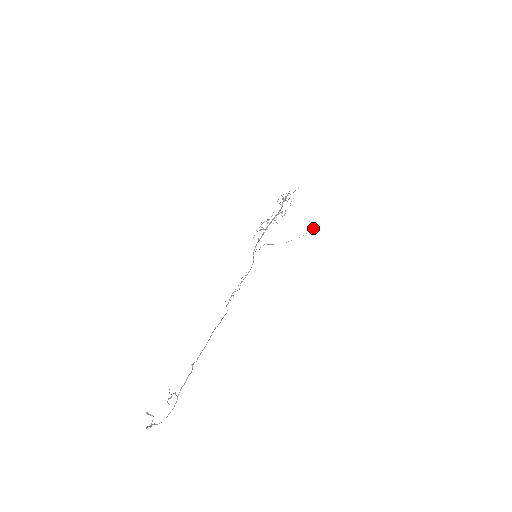
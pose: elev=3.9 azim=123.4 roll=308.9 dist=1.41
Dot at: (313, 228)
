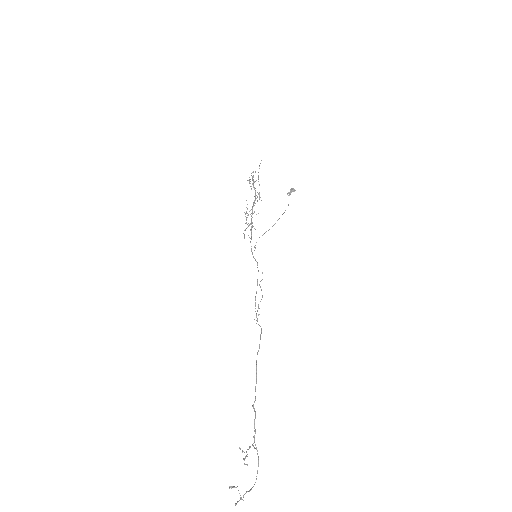
Dot at: (293, 190)
